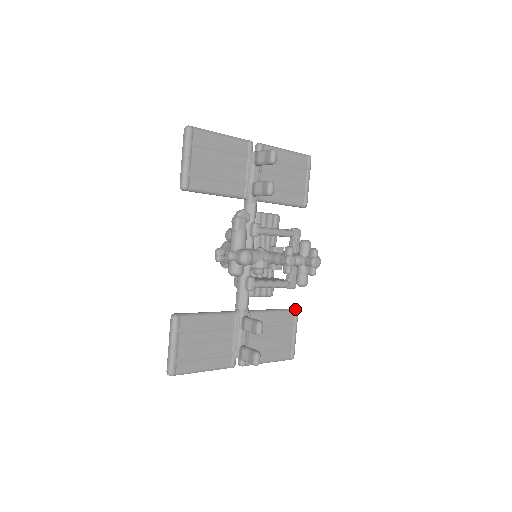
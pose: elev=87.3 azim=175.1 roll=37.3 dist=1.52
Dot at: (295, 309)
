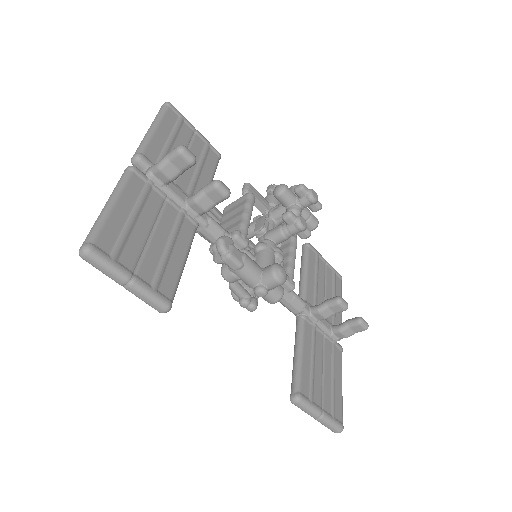
Dot at: (306, 245)
